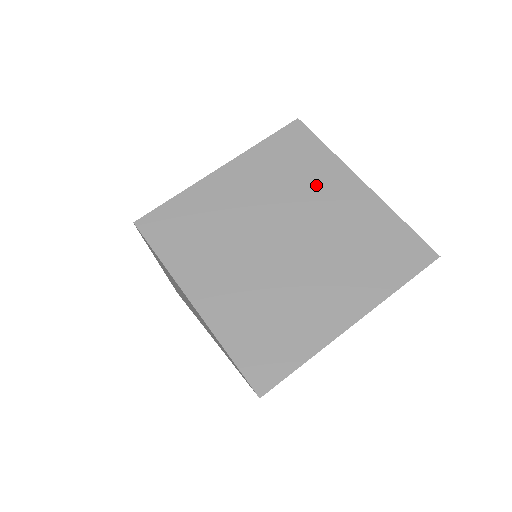
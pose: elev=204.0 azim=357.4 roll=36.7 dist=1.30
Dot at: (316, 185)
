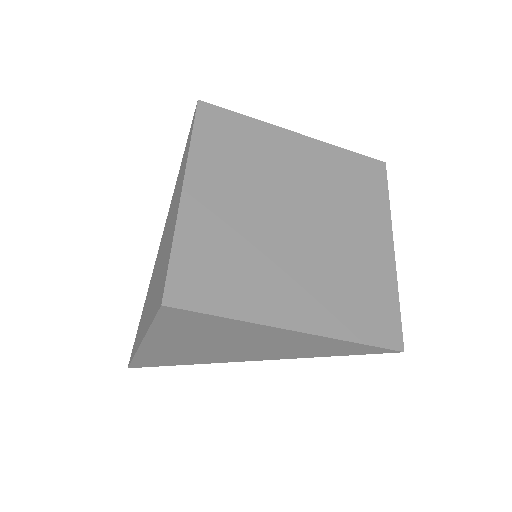
Dot at: (272, 156)
